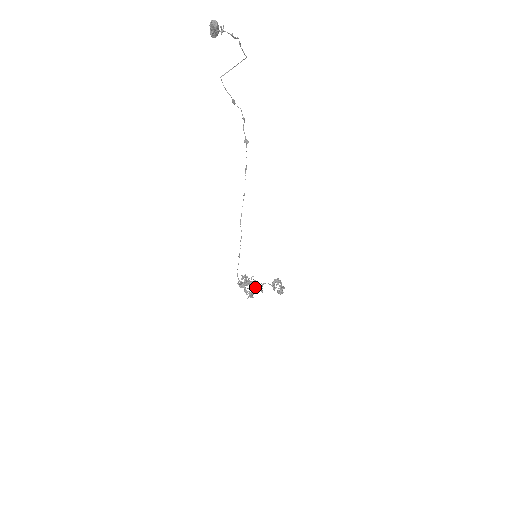
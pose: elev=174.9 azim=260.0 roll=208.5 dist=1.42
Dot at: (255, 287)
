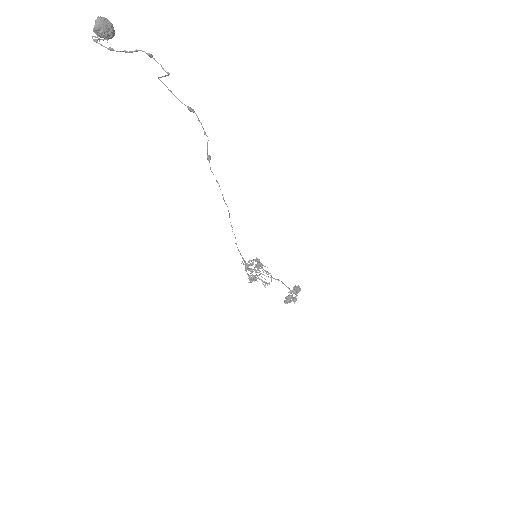
Dot at: (268, 276)
